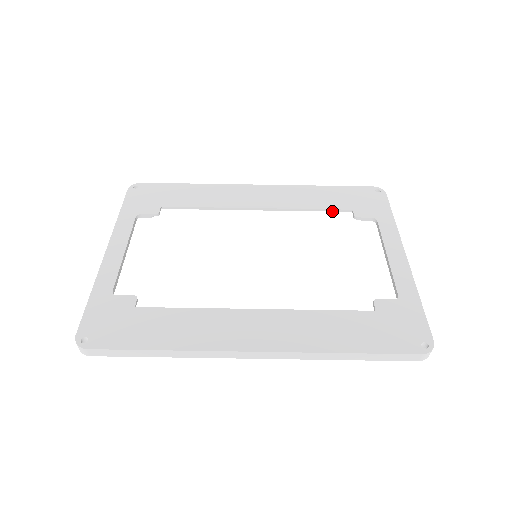
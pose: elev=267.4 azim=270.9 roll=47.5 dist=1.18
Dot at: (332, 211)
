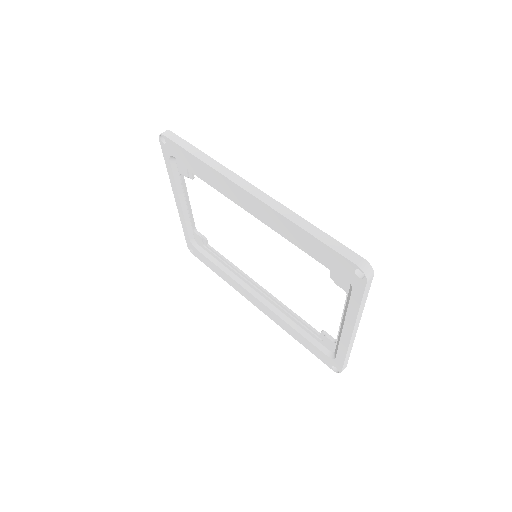
Dot at: (306, 325)
